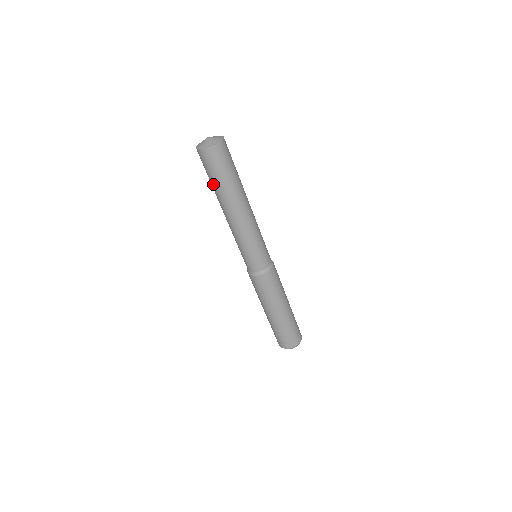
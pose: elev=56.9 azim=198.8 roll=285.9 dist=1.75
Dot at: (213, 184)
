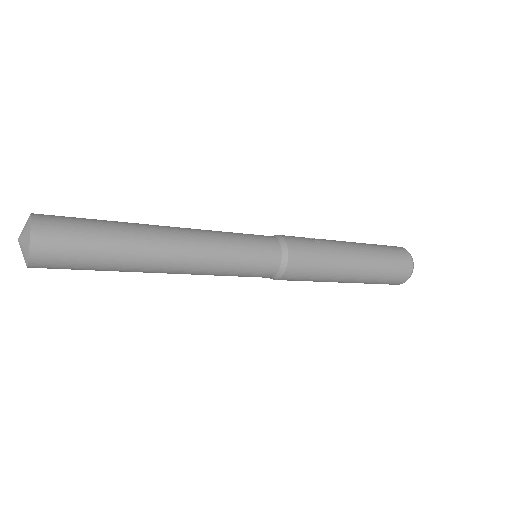
Dot at: occluded
